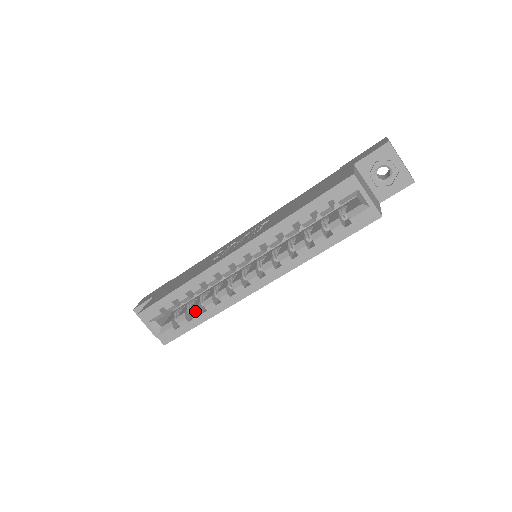
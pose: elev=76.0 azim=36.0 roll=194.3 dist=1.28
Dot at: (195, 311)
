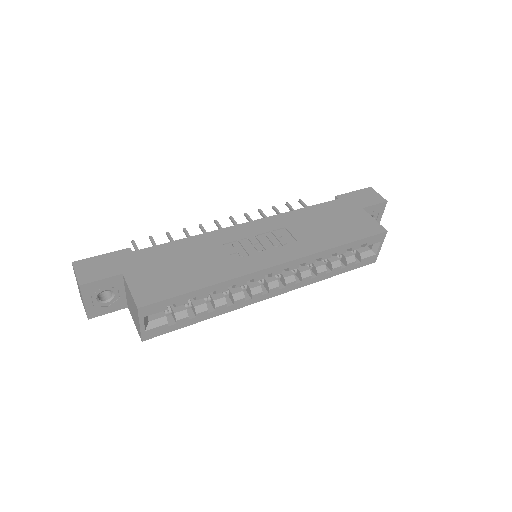
Dot at: (203, 310)
